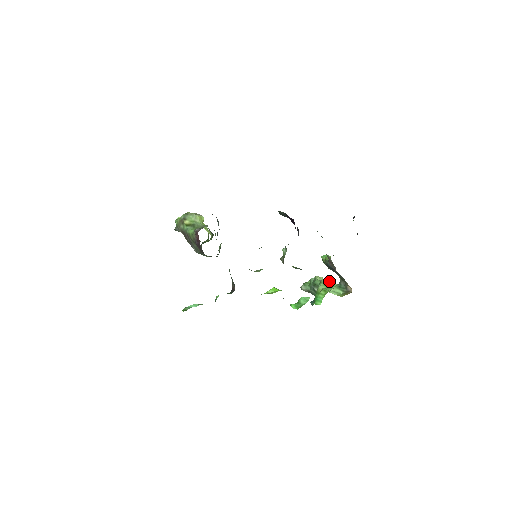
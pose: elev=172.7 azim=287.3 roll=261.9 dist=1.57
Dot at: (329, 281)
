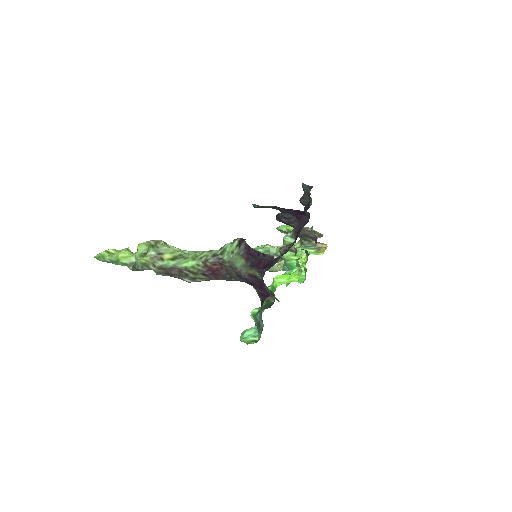
Dot at: occluded
